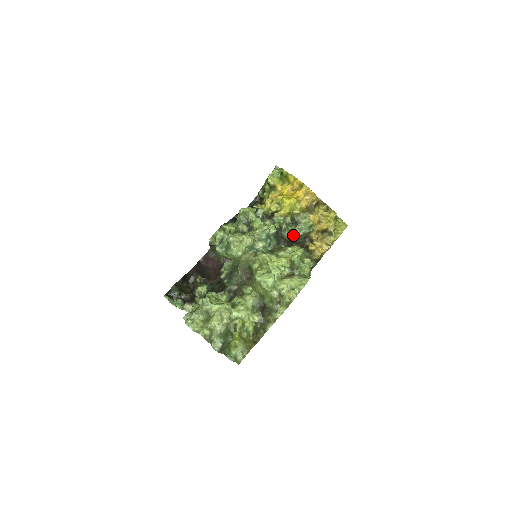
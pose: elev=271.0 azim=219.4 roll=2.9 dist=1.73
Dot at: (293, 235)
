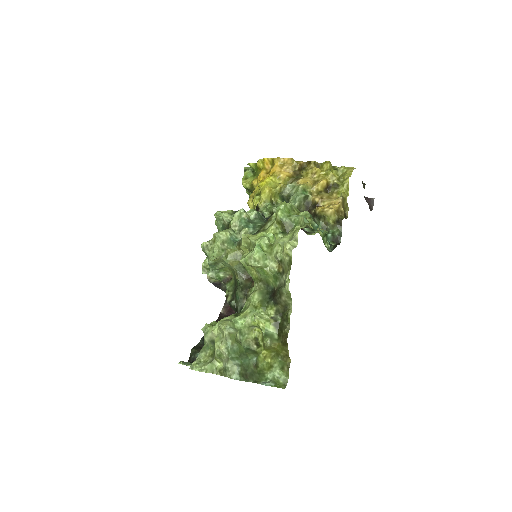
Dot at: occluded
